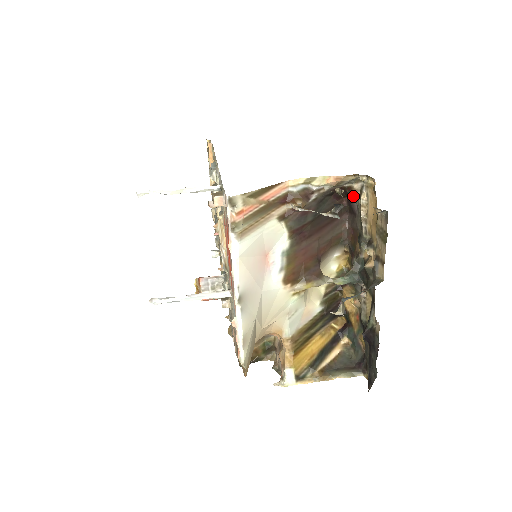
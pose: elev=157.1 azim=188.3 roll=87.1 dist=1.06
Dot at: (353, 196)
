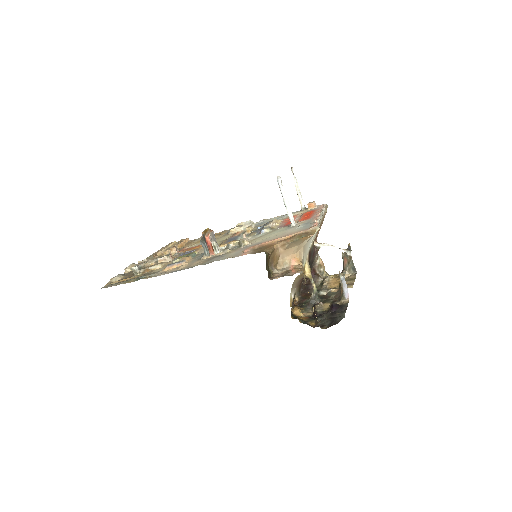
Dot at: (317, 280)
